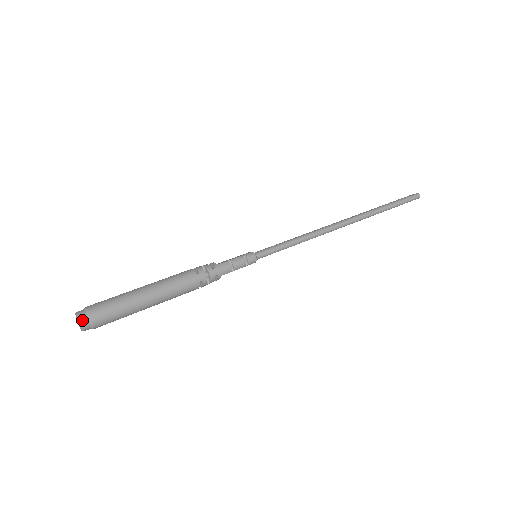
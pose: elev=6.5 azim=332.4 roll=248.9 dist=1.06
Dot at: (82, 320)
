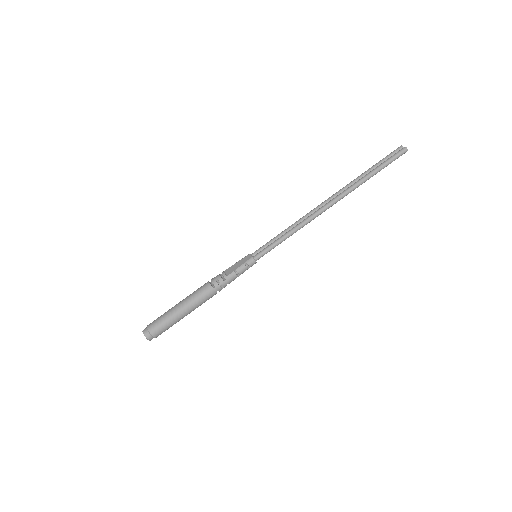
Dot at: (148, 338)
